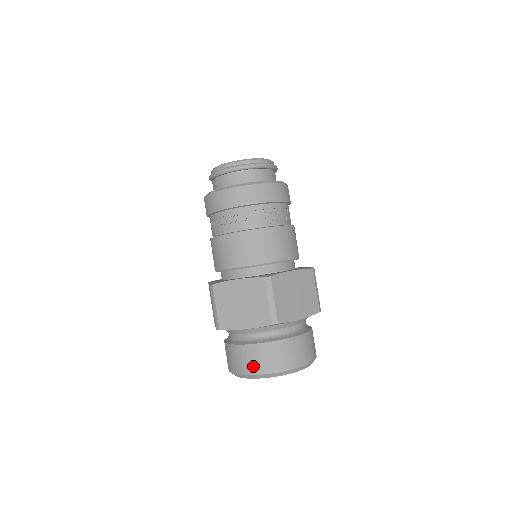
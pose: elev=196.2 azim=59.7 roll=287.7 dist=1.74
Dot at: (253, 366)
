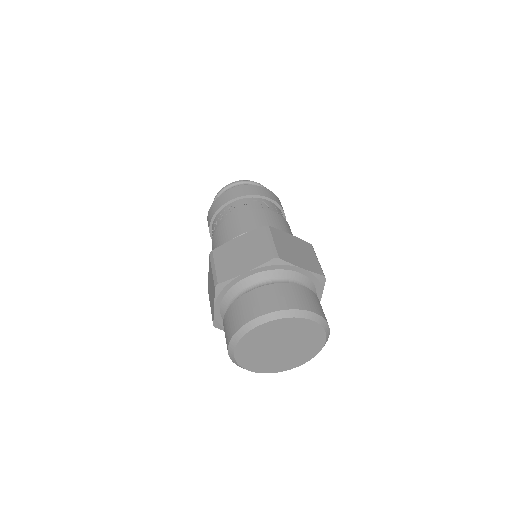
Dot at: (255, 309)
